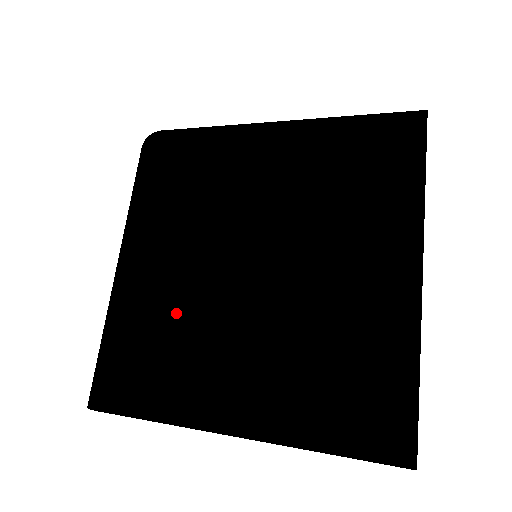
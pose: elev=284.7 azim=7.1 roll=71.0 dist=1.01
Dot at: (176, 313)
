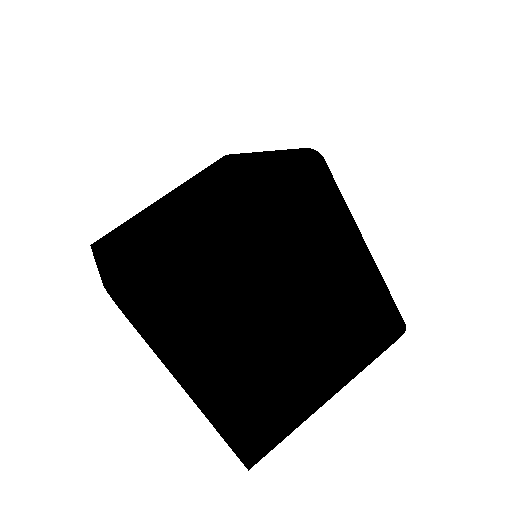
Dot at: (224, 301)
